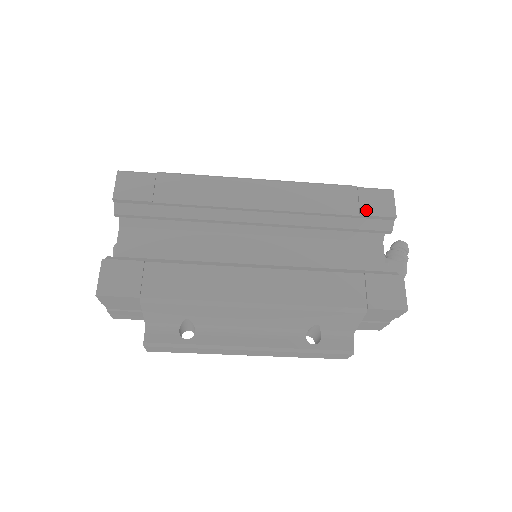
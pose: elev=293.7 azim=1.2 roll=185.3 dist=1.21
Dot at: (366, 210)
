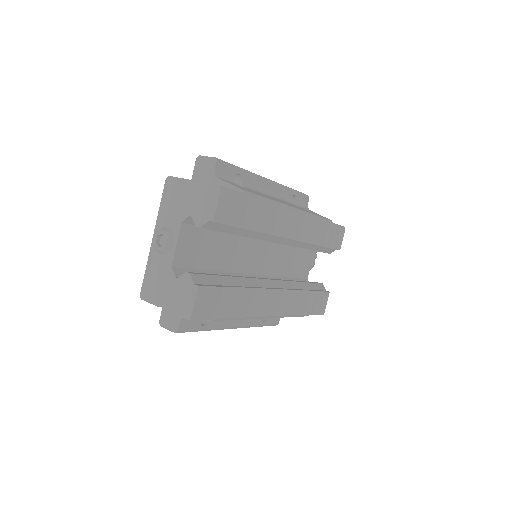
Dot at: (332, 244)
